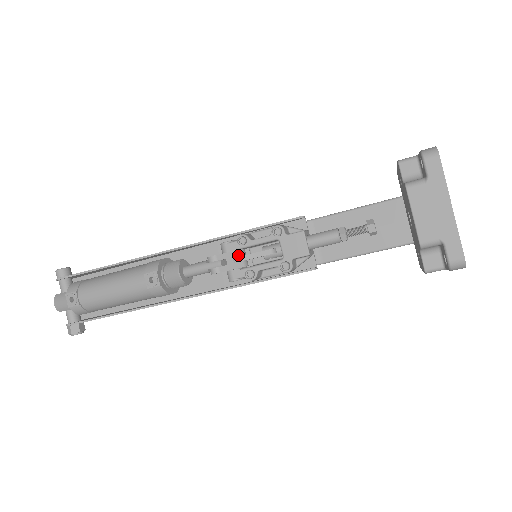
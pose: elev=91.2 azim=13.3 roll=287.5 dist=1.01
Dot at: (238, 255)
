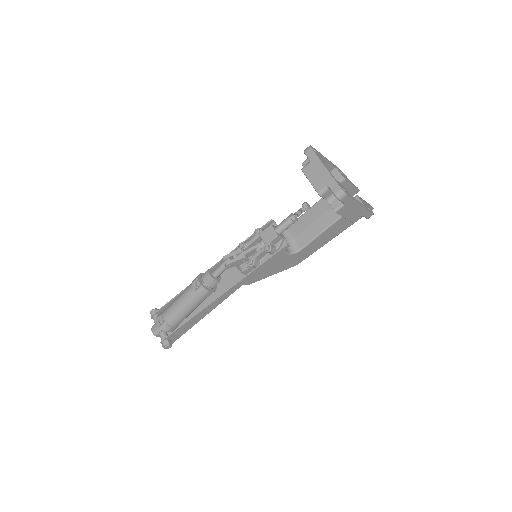
Dot at: (239, 252)
